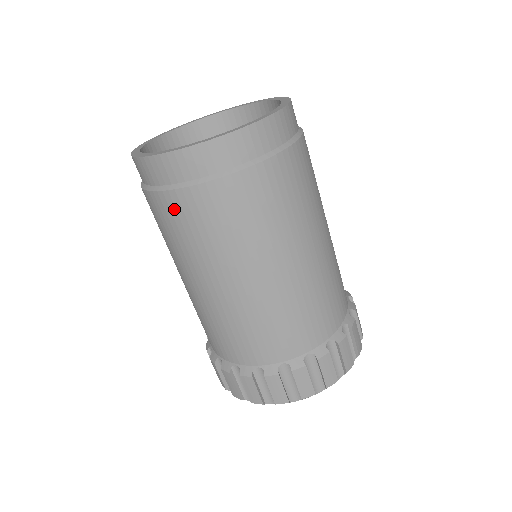
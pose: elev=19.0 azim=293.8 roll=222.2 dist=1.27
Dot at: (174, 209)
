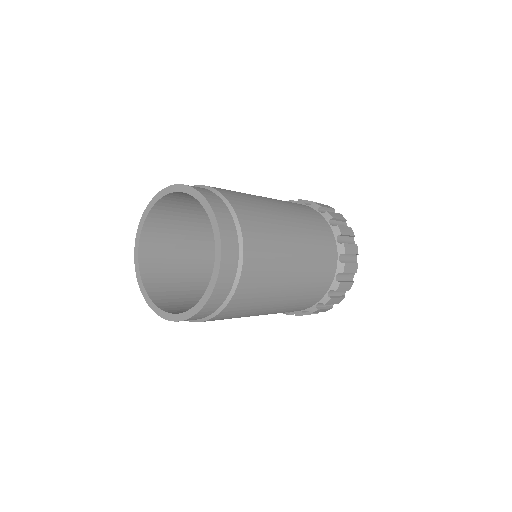
Dot at: occluded
